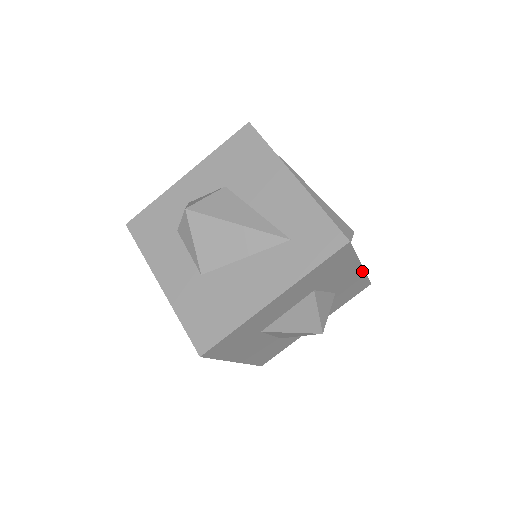
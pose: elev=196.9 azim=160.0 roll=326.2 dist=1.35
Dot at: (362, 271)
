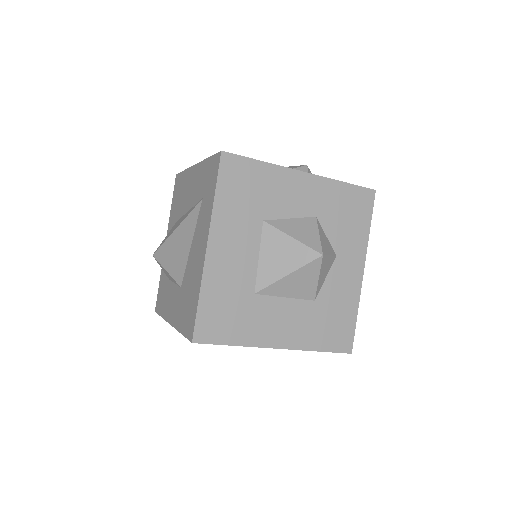
Dot at: (318, 178)
